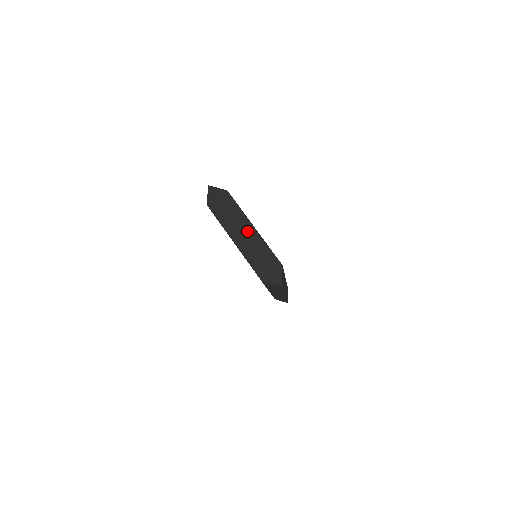
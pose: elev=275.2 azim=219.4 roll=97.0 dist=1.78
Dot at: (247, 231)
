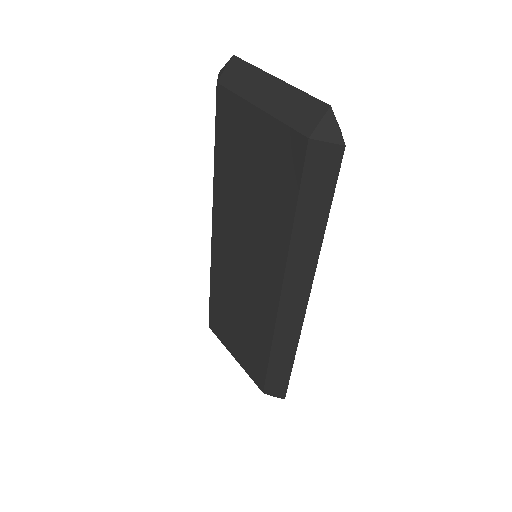
Dot at: occluded
